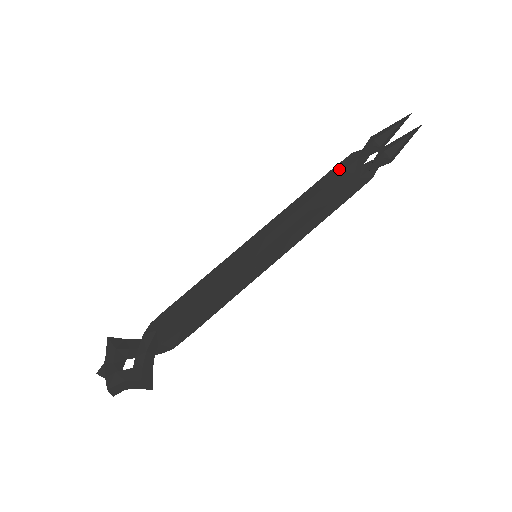
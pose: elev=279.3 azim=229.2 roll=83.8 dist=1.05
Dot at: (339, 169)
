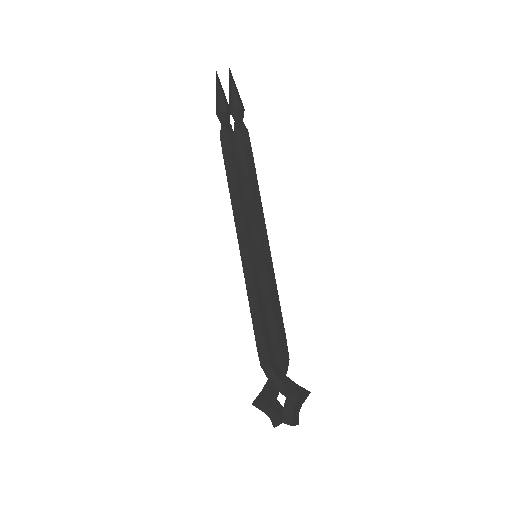
Dot at: (226, 152)
